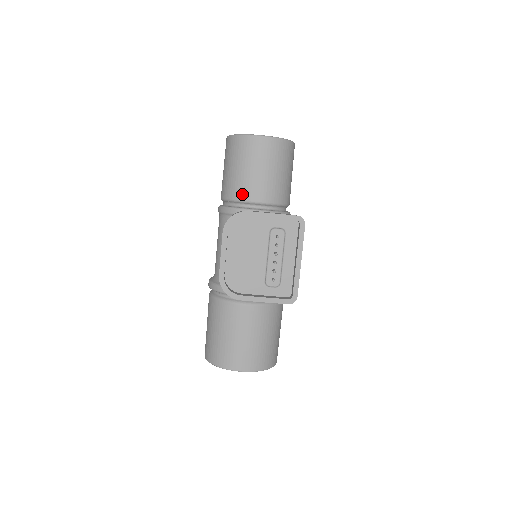
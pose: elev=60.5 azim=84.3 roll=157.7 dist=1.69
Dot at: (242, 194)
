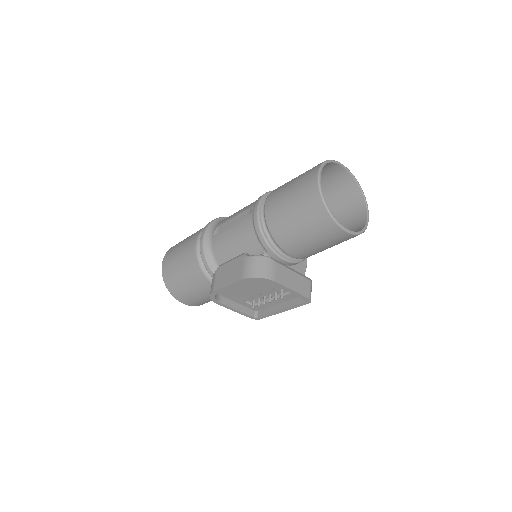
Dot at: (284, 244)
